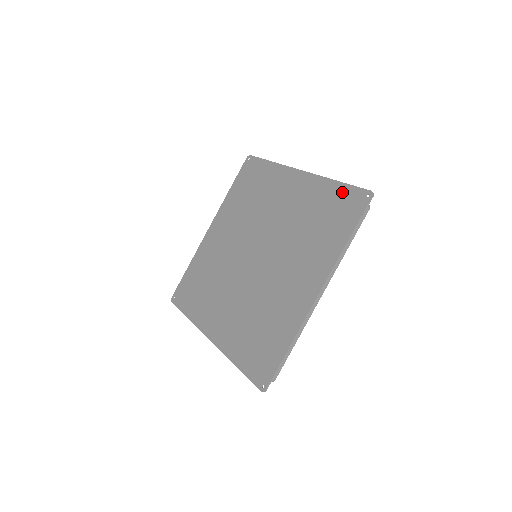
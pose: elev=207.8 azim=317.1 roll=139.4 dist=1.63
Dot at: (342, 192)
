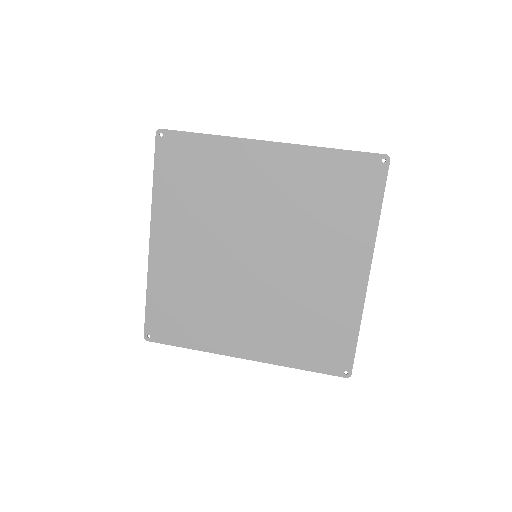
Dot at: (347, 343)
